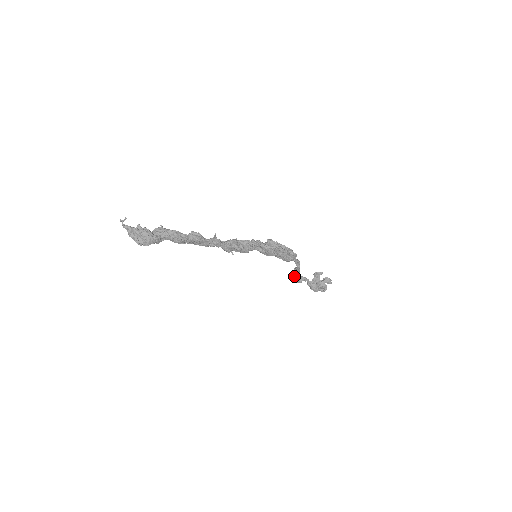
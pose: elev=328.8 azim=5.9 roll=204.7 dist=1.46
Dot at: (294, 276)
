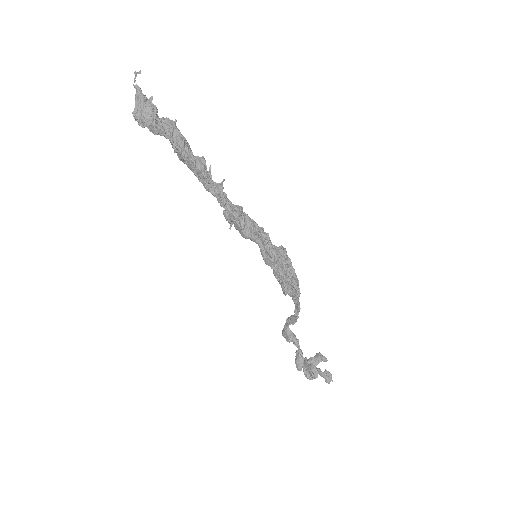
Dot at: (286, 326)
